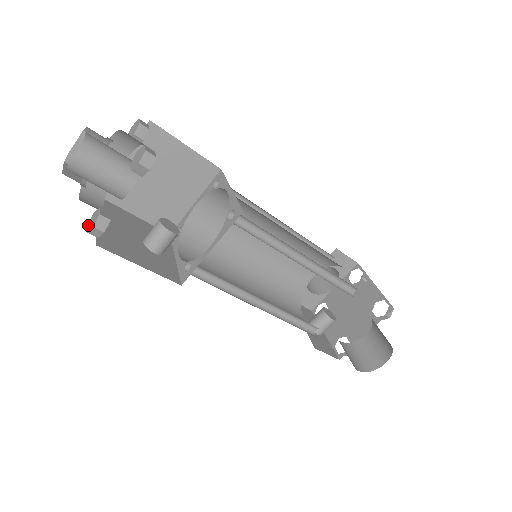
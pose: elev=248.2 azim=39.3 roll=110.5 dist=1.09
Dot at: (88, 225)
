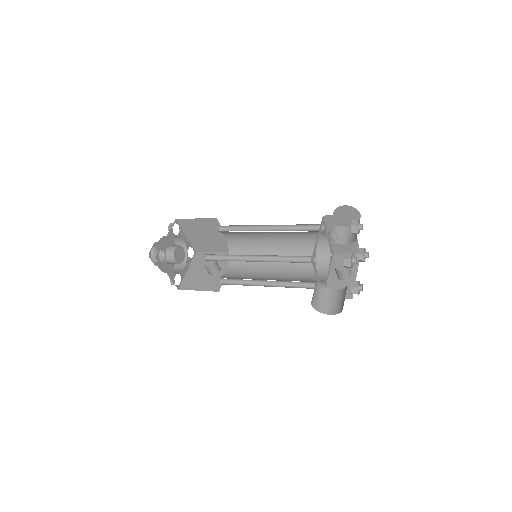
Dot at: occluded
